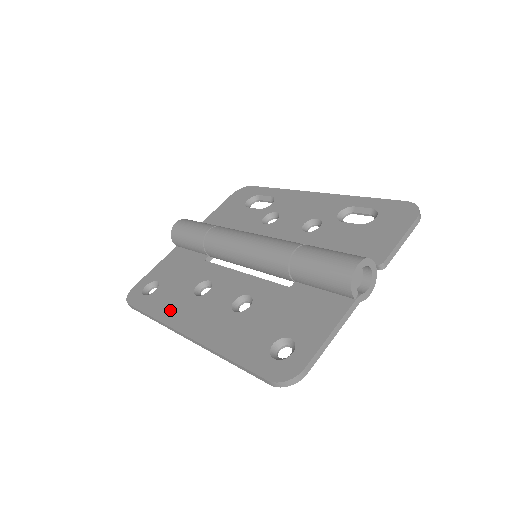
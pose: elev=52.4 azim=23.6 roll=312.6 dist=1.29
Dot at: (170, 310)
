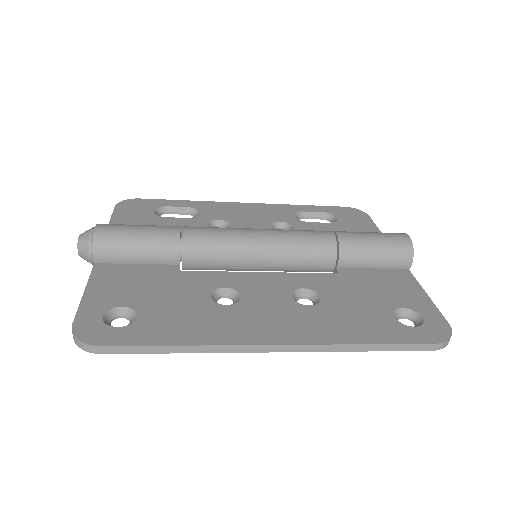
Dot at: (208, 329)
